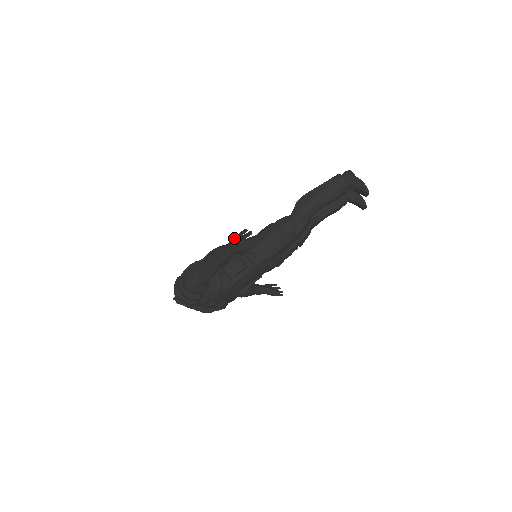
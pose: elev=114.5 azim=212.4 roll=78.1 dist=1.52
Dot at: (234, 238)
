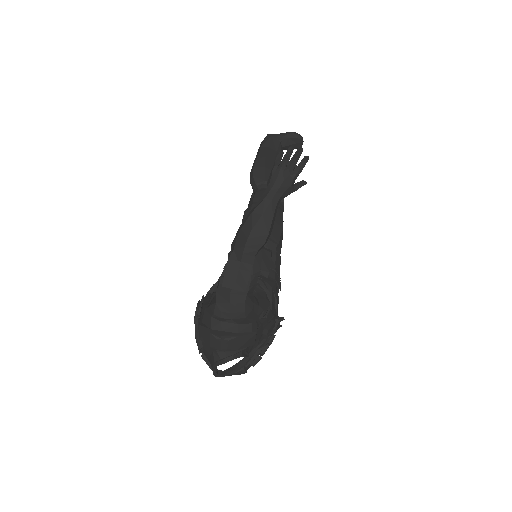
Dot at: (272, 174)
